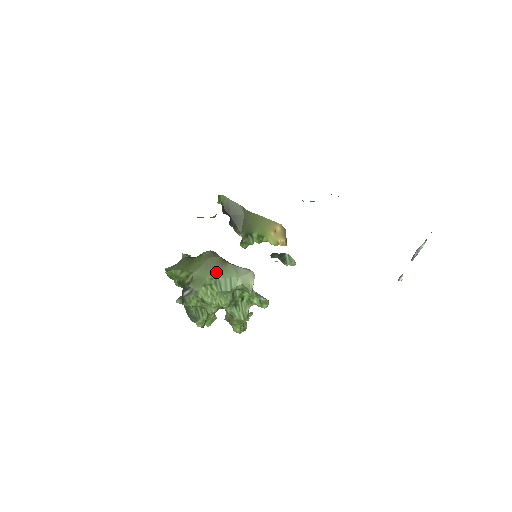
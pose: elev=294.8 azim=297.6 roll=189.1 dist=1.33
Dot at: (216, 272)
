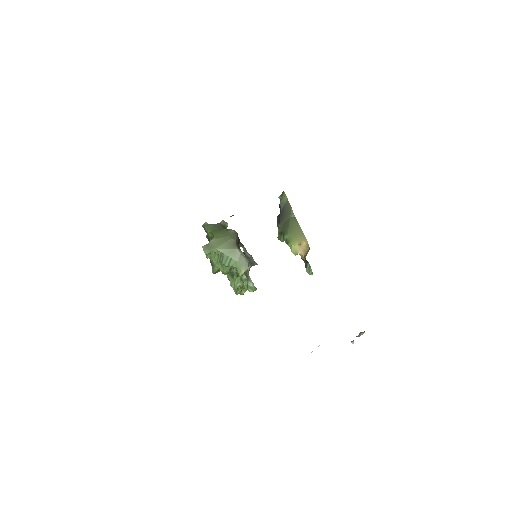
Dot at: (225, 249)
